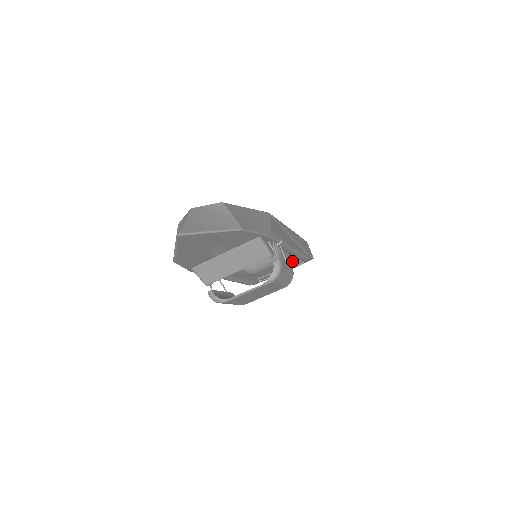
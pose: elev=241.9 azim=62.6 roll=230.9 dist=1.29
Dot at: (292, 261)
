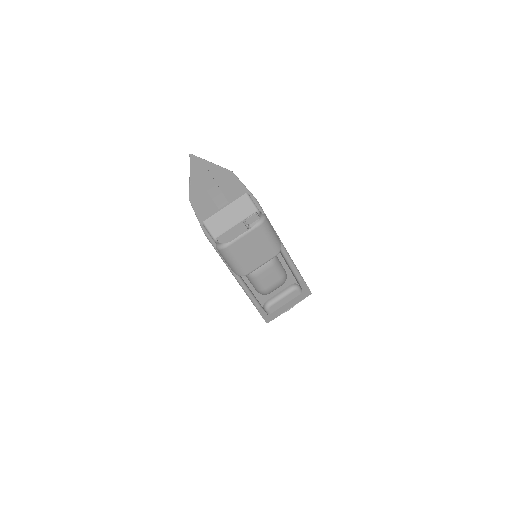
Dot at: (292, 288)
